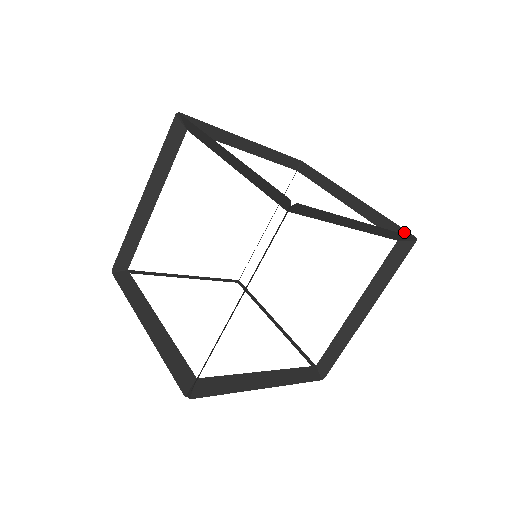
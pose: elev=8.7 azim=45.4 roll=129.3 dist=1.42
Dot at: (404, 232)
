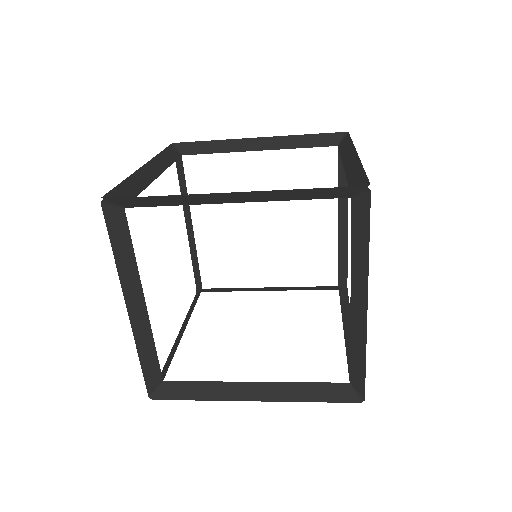
Dot at: (364, 182)
